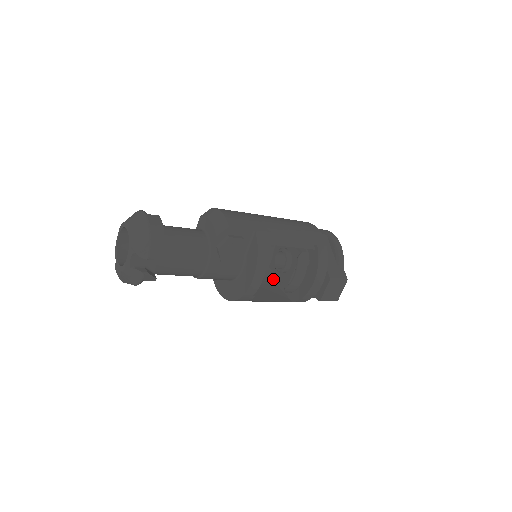
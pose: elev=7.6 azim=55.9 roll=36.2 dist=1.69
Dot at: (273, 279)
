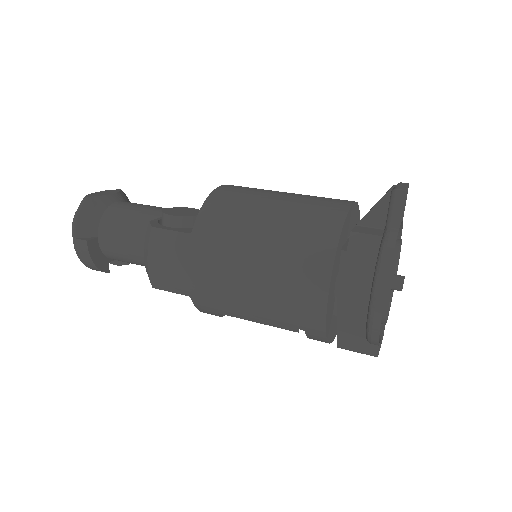
Dot at: occluded
